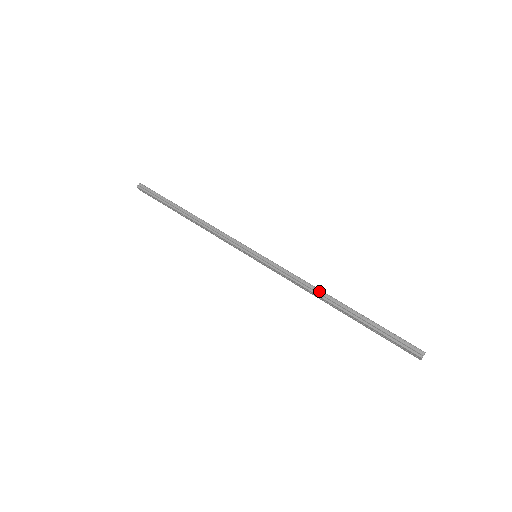
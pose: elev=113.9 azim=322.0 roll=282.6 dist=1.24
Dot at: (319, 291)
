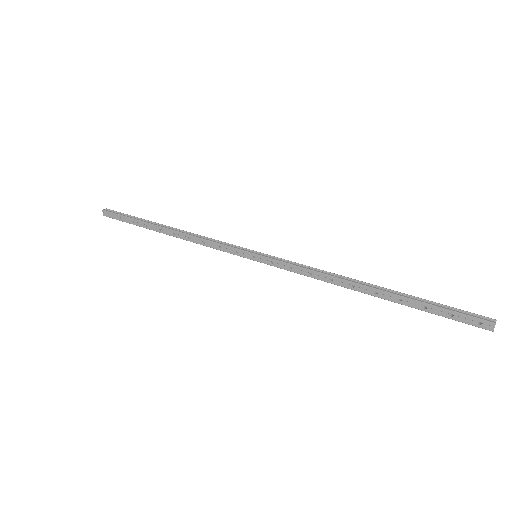
Dot at: (343, 277)
